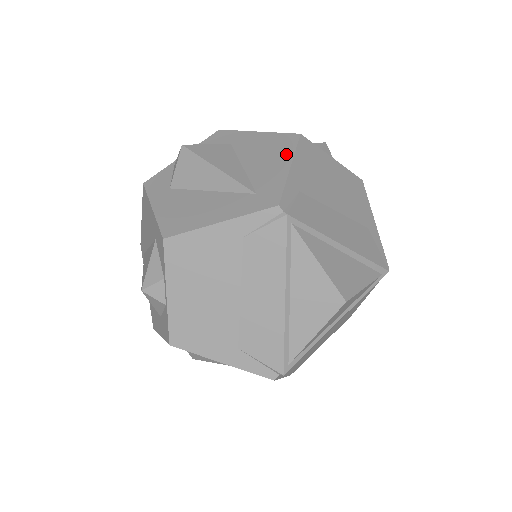
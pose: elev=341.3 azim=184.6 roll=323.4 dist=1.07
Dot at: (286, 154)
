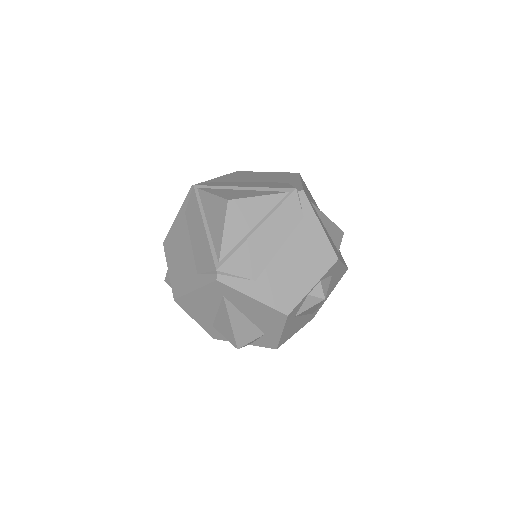
Dot at: occluded
